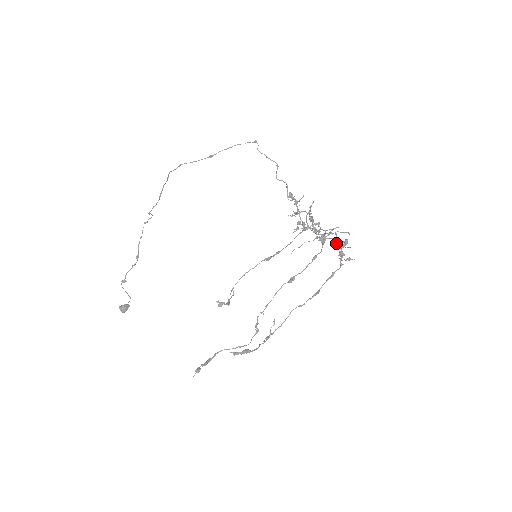
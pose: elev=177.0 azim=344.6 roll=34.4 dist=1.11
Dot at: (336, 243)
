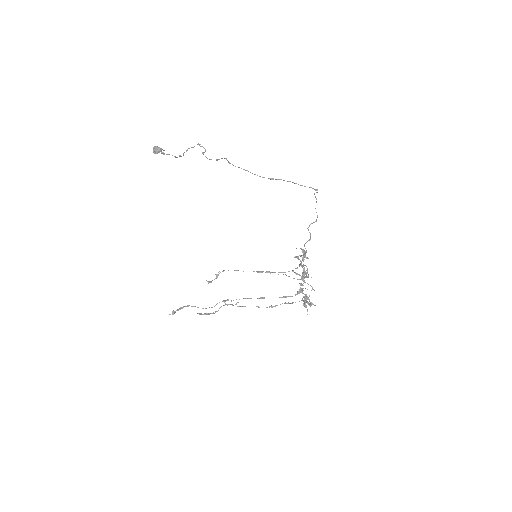
Dot at: occluded
